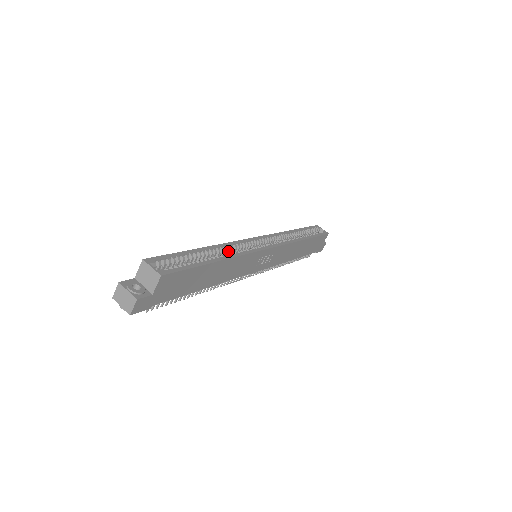
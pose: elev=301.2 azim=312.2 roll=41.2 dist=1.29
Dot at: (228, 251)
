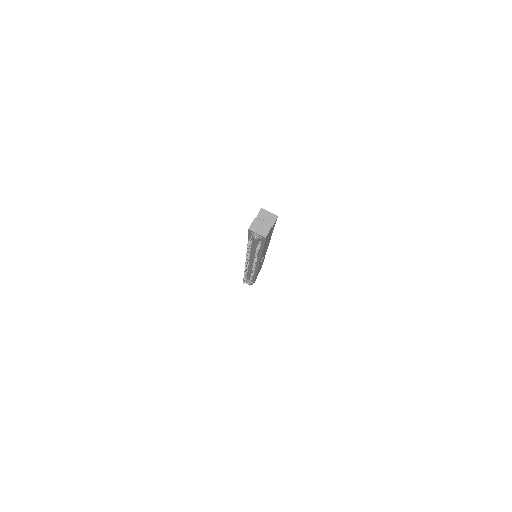
Dot at: occluded
